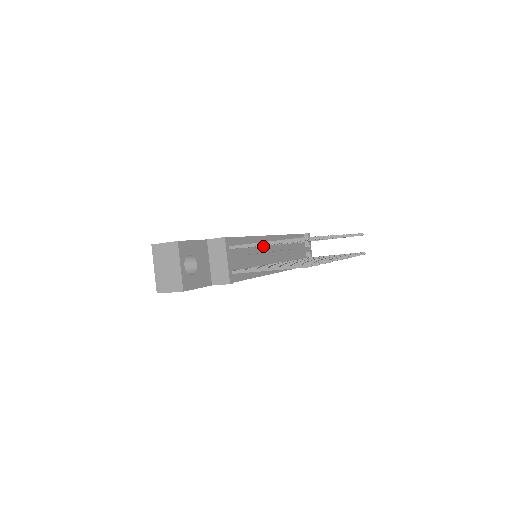
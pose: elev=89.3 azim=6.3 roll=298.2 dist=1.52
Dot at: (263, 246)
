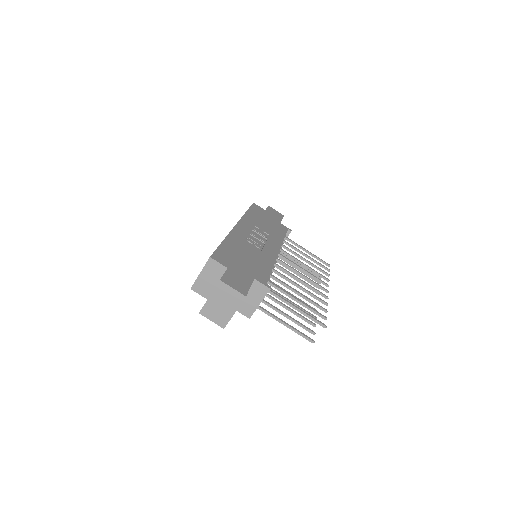
Dot at: occluded
